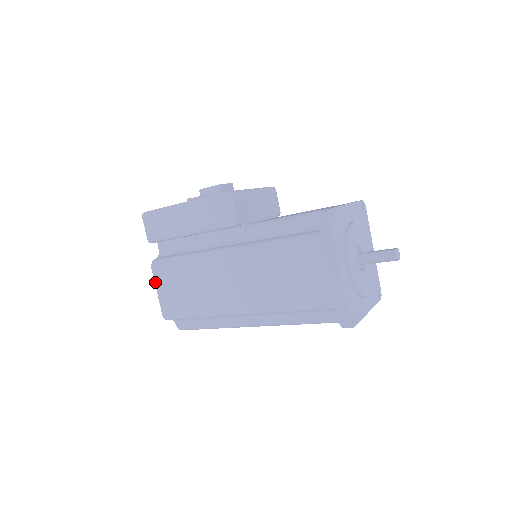
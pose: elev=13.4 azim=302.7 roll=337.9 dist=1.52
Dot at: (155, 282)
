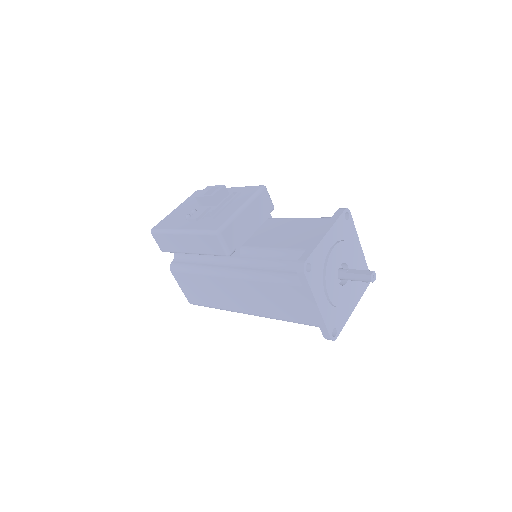
Dot at: occluded
